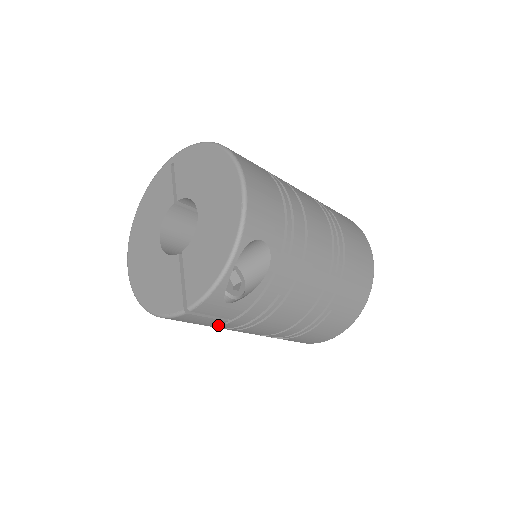
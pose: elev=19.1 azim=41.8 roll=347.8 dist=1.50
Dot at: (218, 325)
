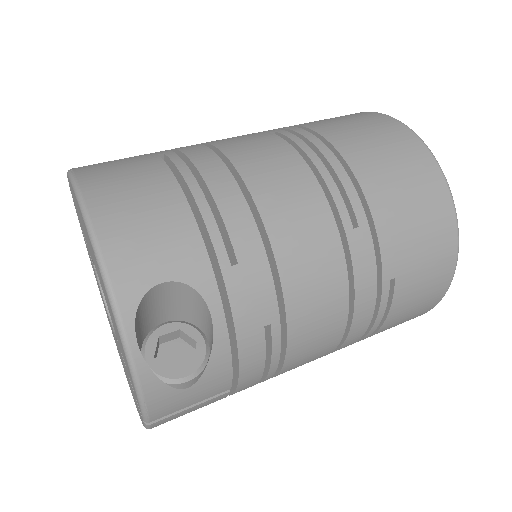
Dot at: (231, 394)
